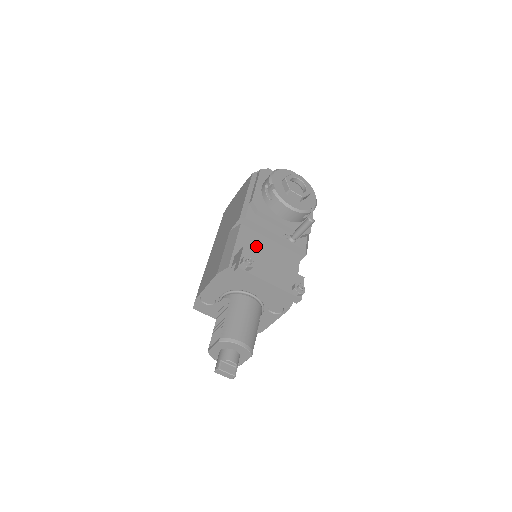
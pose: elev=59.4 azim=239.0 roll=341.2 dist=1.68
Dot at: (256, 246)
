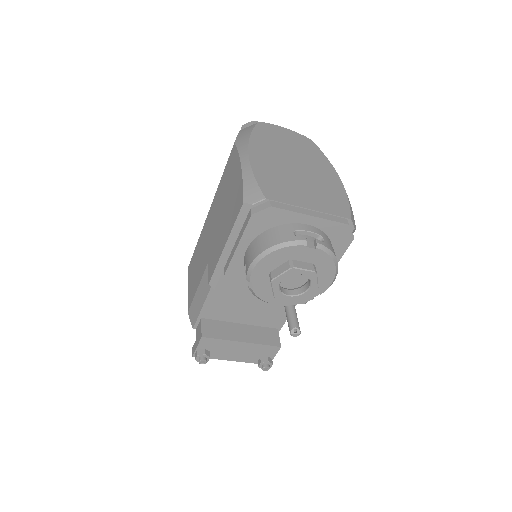
Dot at: (233, 301)
